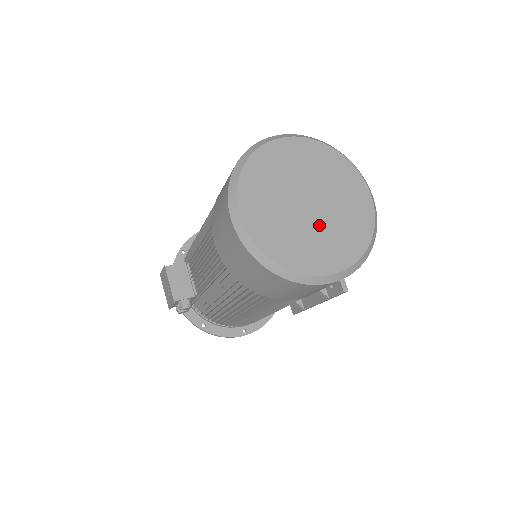
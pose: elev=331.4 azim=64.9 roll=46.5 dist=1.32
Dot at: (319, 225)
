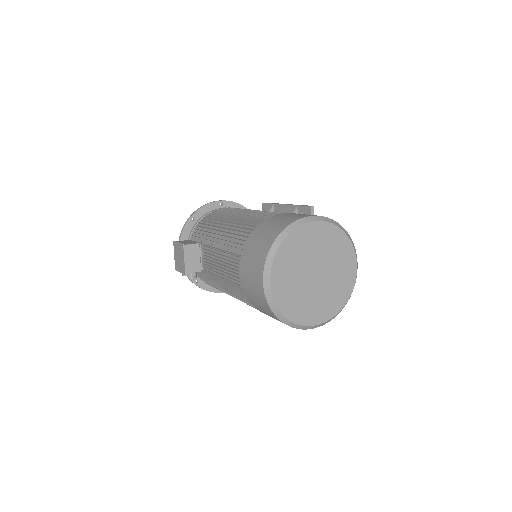
Dot at: (318, 291)
